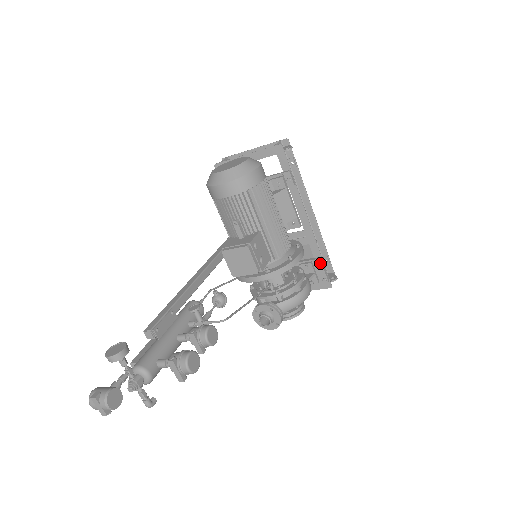
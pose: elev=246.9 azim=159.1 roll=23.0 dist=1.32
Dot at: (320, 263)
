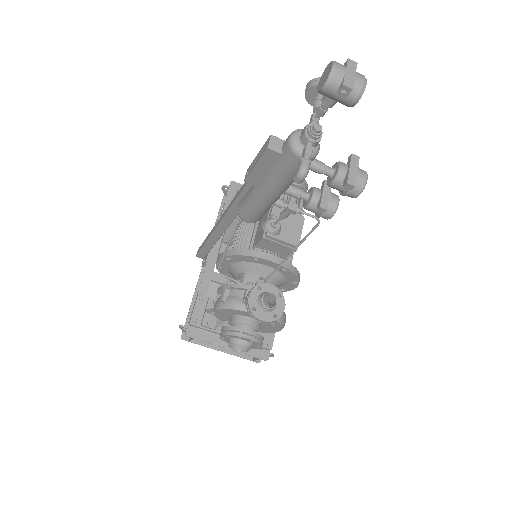
Dot at: occluded
